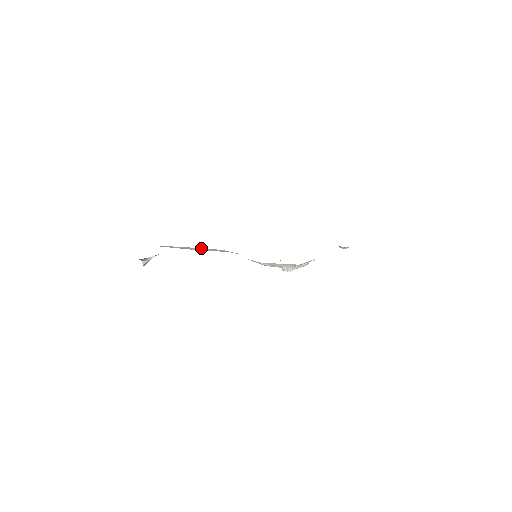
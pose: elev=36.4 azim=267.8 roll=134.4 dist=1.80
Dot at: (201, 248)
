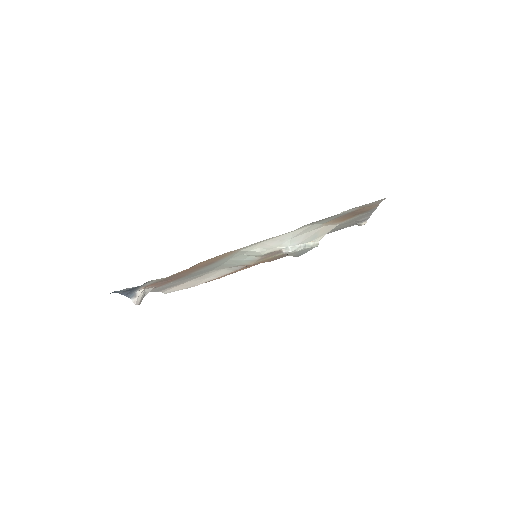
Dot at: (203, 276)
